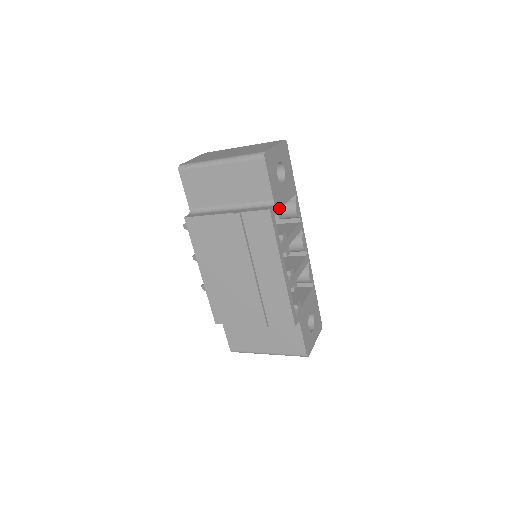
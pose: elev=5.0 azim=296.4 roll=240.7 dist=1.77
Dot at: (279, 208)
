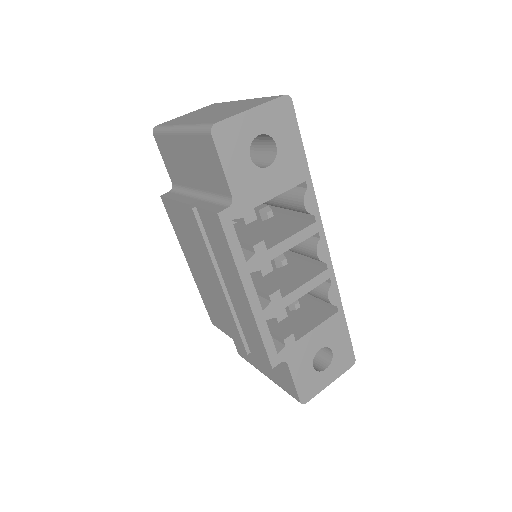
Dot at: (249, 207)
